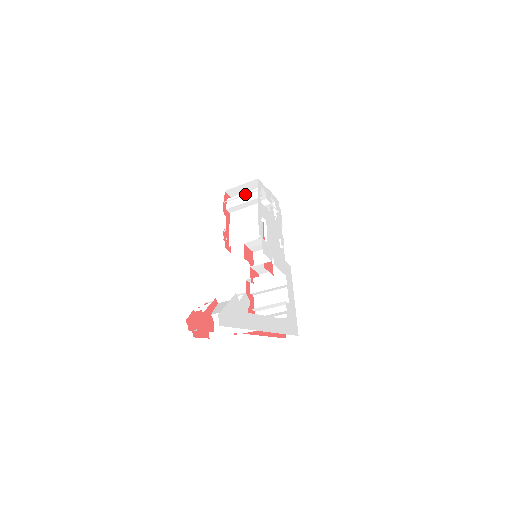
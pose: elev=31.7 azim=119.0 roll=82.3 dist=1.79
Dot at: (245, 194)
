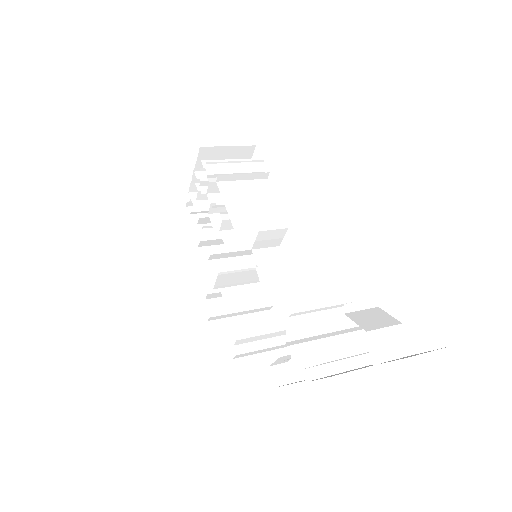
Dot at: occluded
